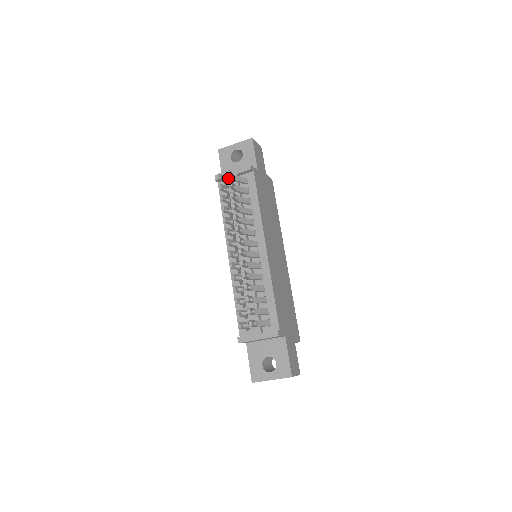
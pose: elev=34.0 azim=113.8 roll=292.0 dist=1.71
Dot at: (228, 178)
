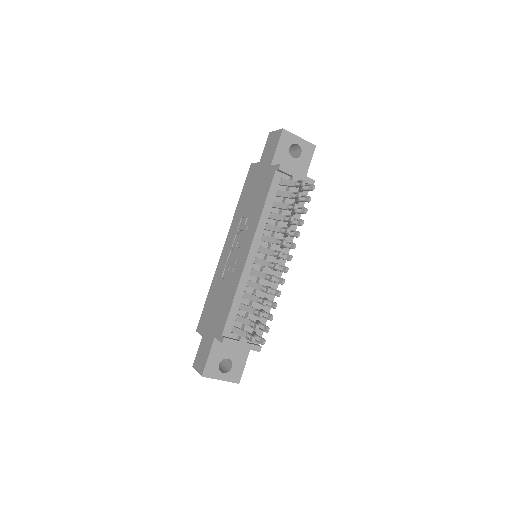
Dot at: (288, 174)
